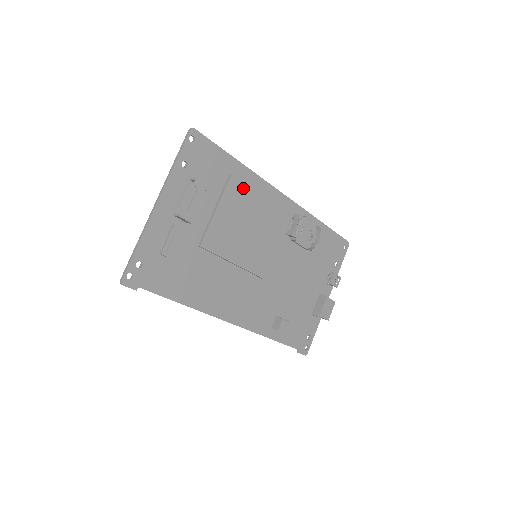
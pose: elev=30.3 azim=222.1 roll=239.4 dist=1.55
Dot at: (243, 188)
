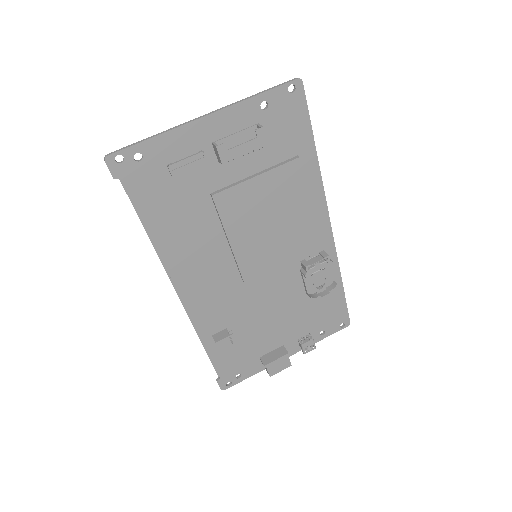
Dot at: (299, 180)
